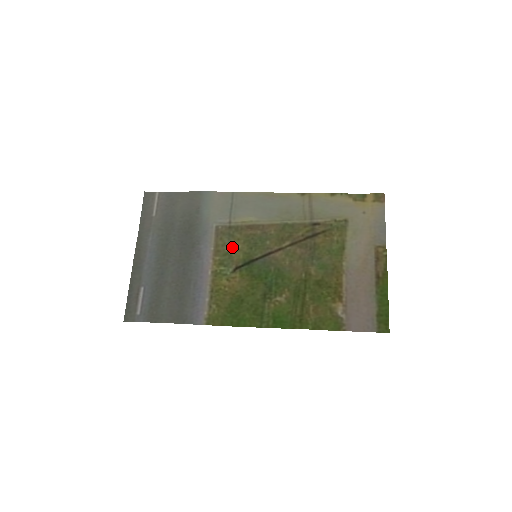
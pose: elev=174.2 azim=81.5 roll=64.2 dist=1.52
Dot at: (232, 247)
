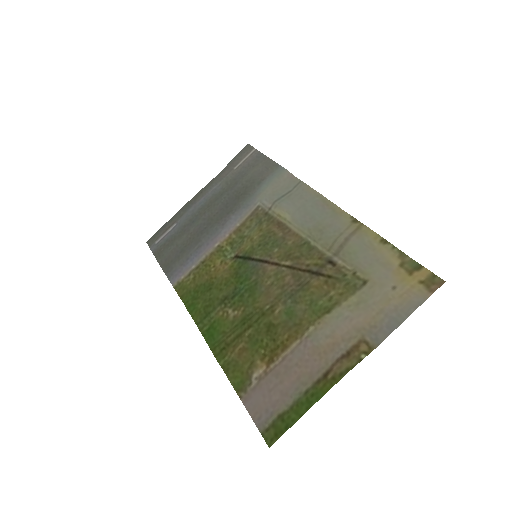
Dot at: (251, 234)
